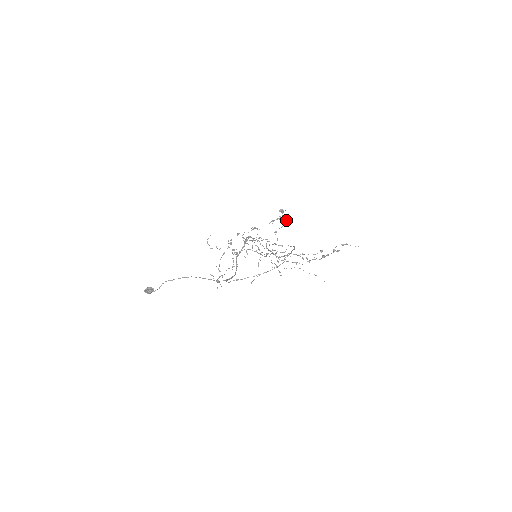
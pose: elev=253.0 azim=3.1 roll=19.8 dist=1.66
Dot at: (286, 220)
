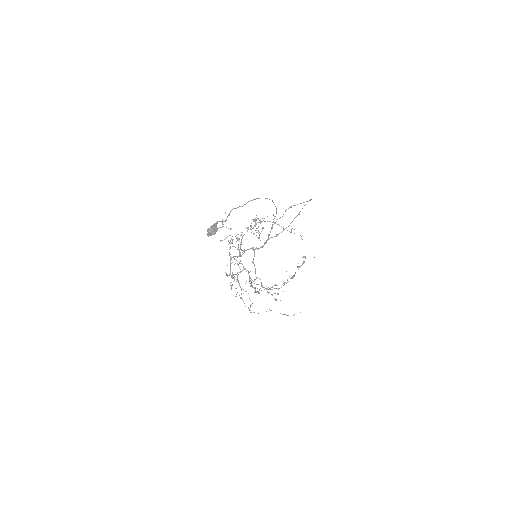
Dot at: (262, 227)
